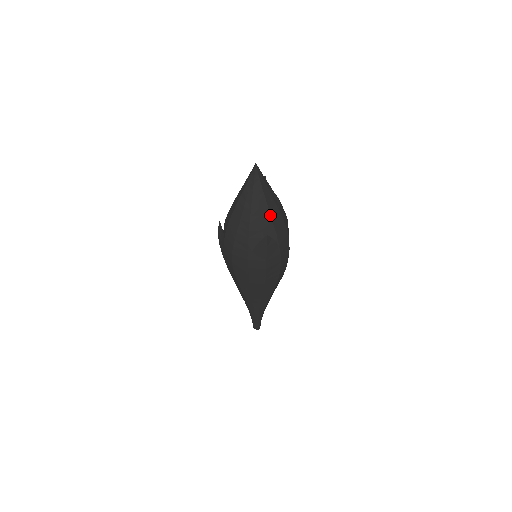
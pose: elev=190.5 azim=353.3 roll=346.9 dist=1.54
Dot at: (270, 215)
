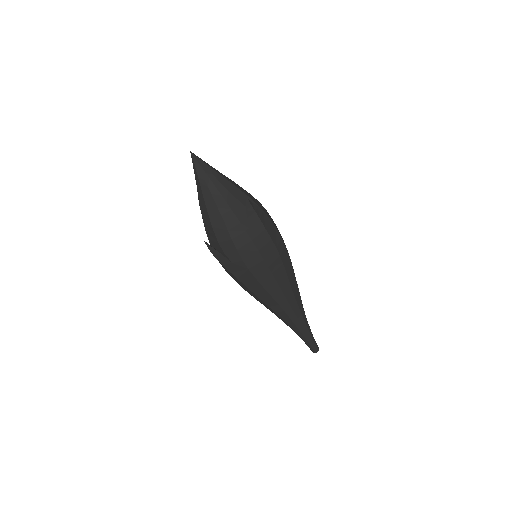
Dot at: (235, 186)
